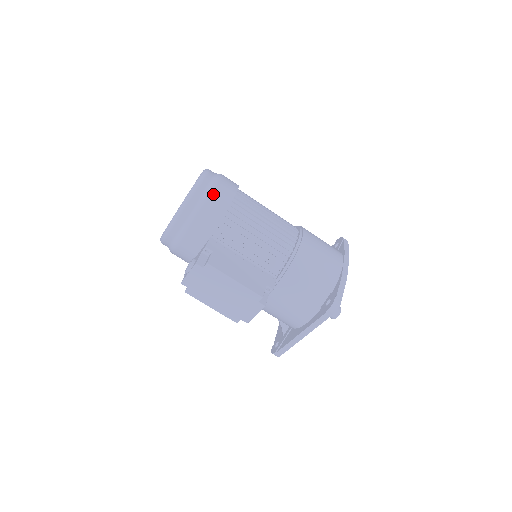
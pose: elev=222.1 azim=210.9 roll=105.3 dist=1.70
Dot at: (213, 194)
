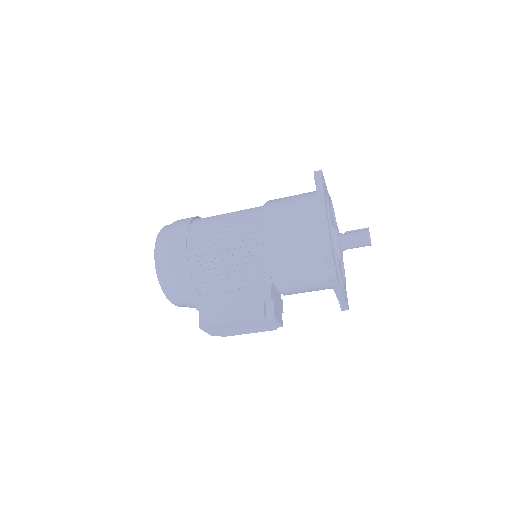
Dot at: (170, 262)
